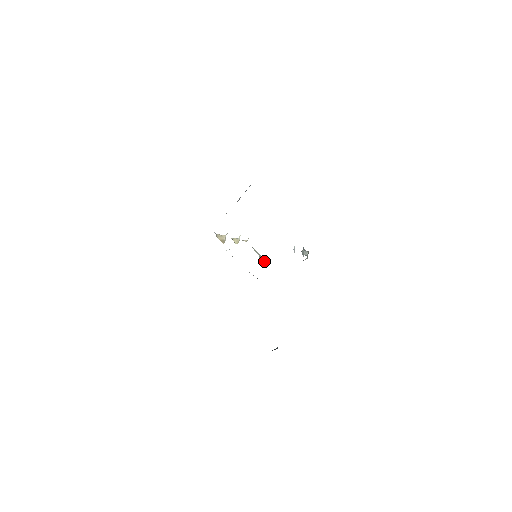
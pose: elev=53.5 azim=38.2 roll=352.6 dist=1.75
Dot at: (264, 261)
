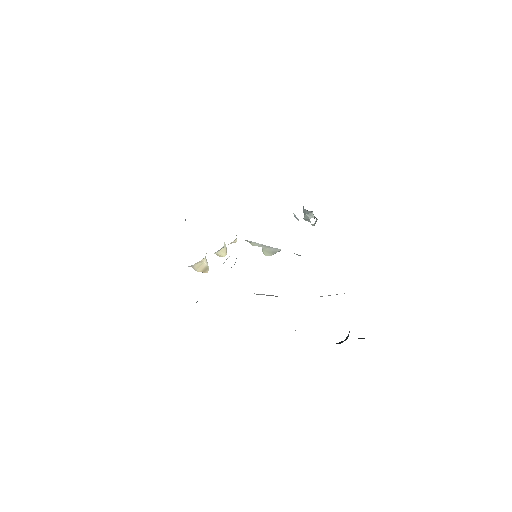
Dot at: (271, 250)
